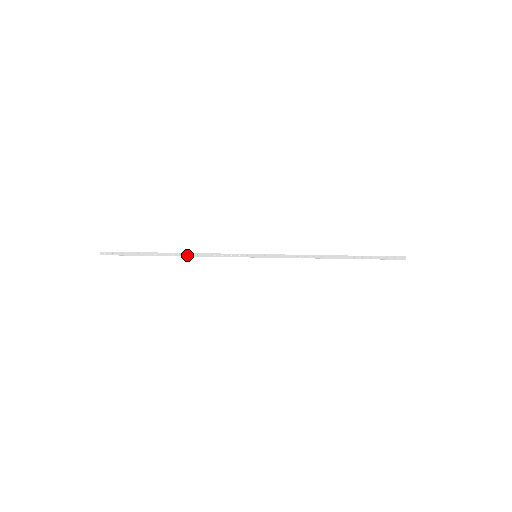
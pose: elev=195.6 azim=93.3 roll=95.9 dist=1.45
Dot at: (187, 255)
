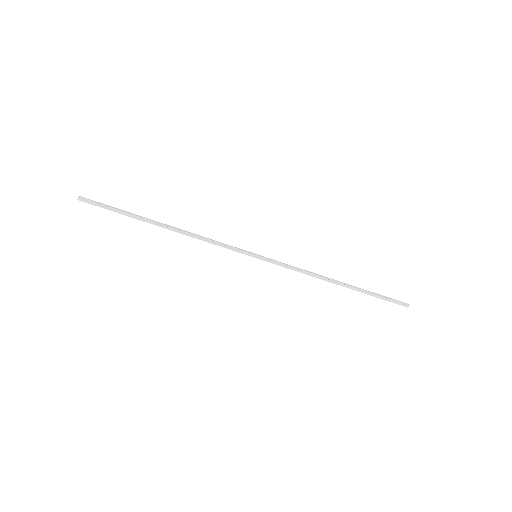
Dot at: (181, 230)
